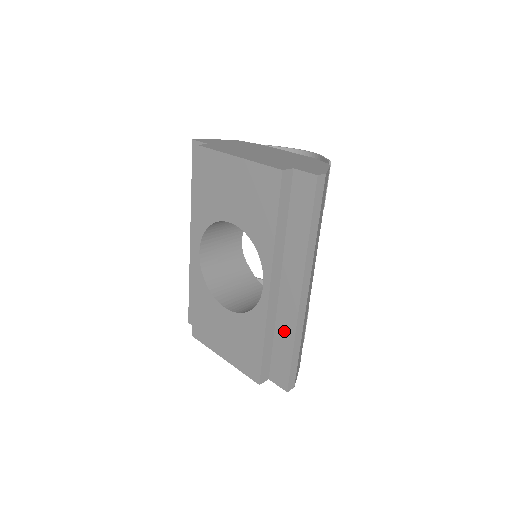
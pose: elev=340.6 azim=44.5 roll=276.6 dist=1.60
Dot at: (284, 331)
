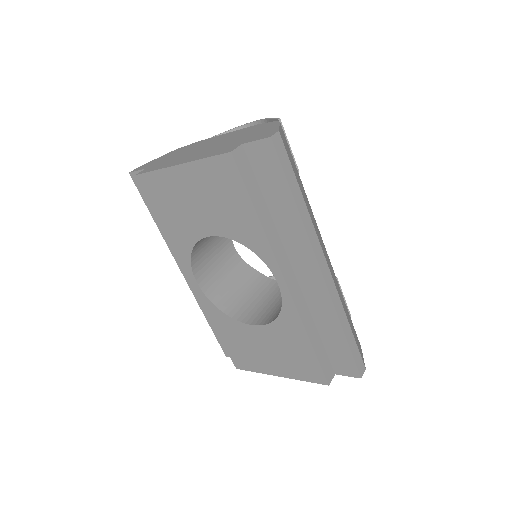
Dot at: (324, 318)
